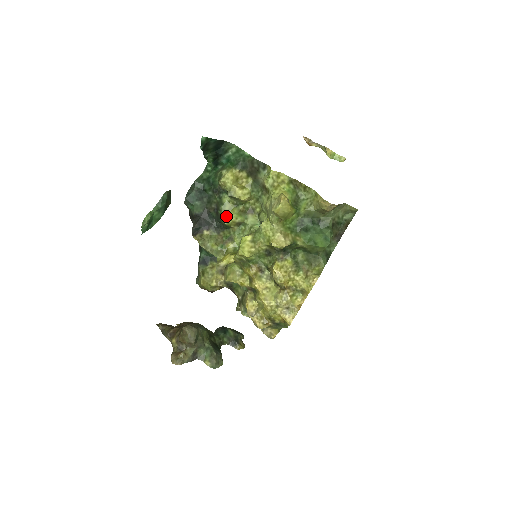
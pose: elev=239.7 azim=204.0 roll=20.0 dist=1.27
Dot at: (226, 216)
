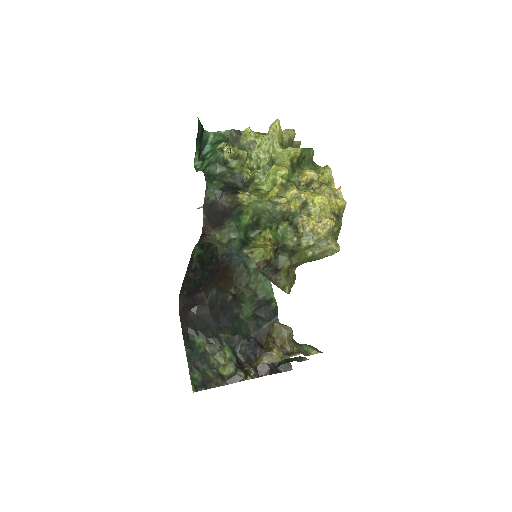
Dot at: (245, 172)
